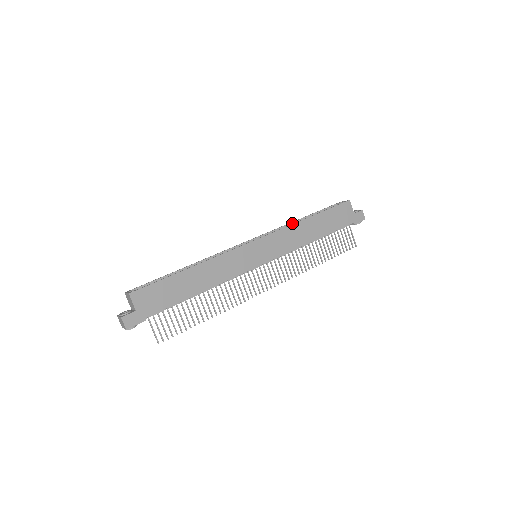
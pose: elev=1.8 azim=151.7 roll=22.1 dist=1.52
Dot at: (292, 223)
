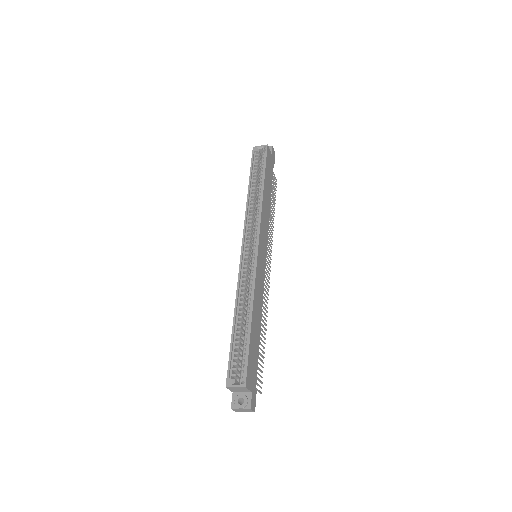
Dot at: (249, 200)
